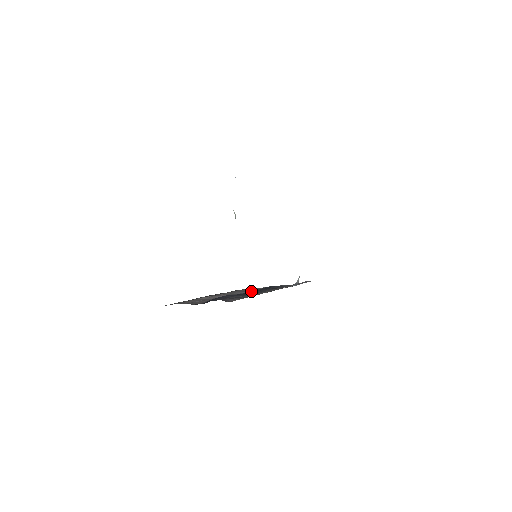
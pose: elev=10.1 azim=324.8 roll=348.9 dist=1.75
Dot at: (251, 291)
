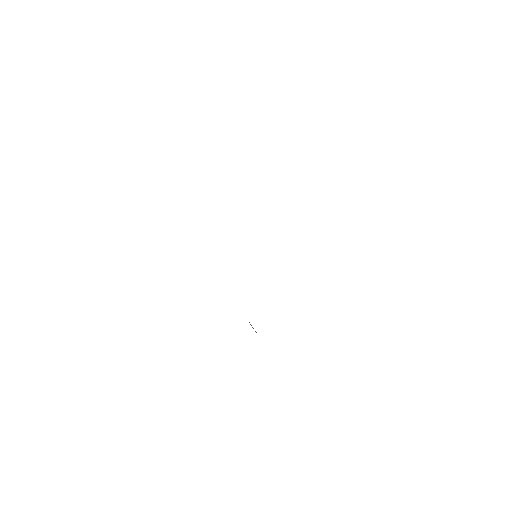
Dot at: occluded
